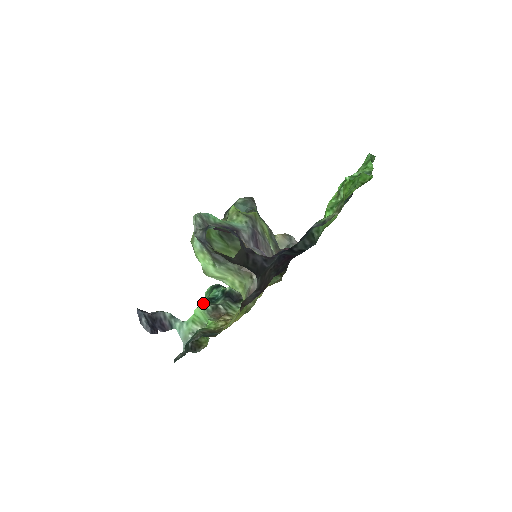
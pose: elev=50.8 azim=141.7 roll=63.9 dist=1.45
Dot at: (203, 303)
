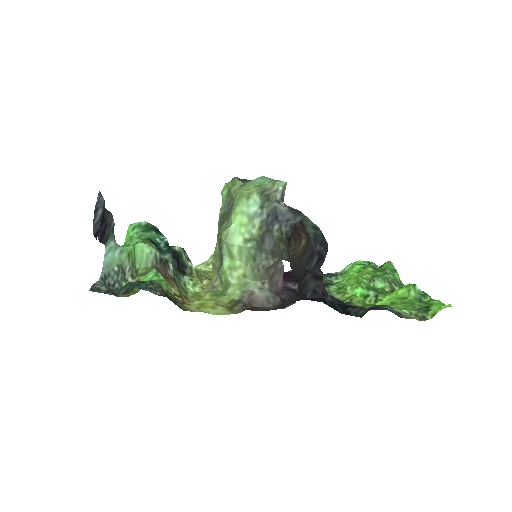
Dot at: (153, 244)
